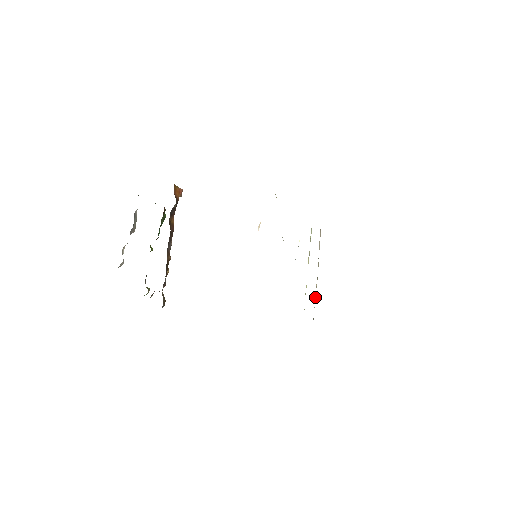
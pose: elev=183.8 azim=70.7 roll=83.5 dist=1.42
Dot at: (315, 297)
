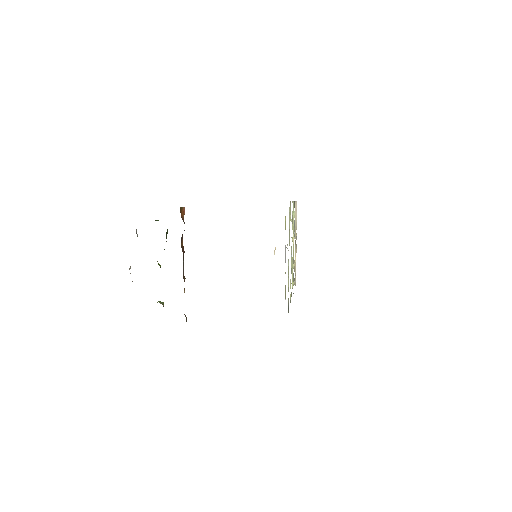
Dot at: occluded
